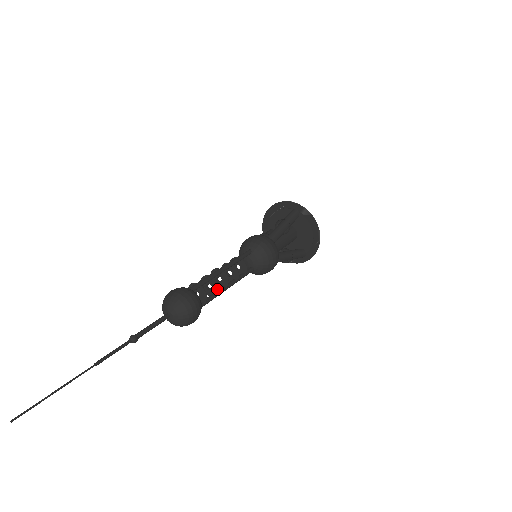
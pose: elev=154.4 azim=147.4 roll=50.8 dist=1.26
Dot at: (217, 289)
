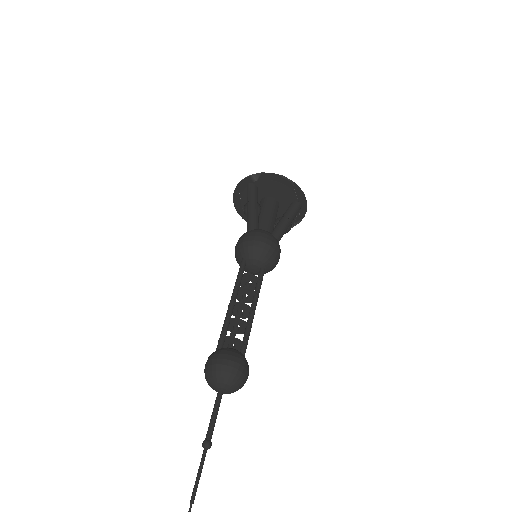
Dot at: (243, 322)
